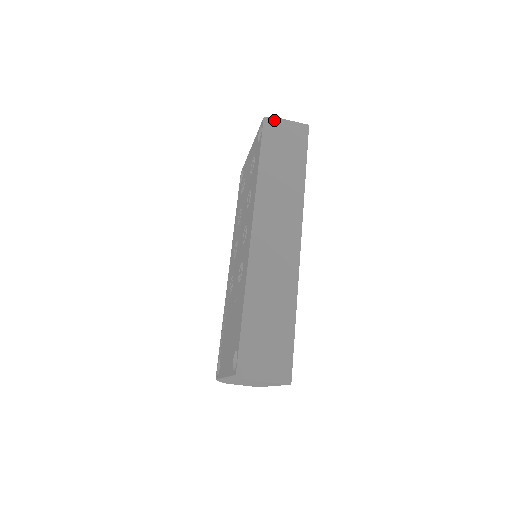
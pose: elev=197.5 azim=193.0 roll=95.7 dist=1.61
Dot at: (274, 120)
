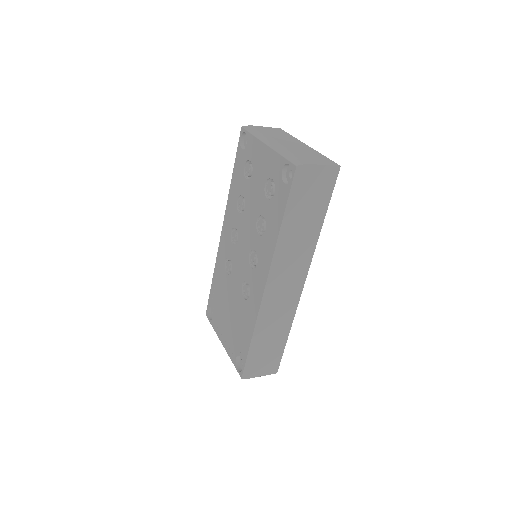
Dot at: (306, 168)
